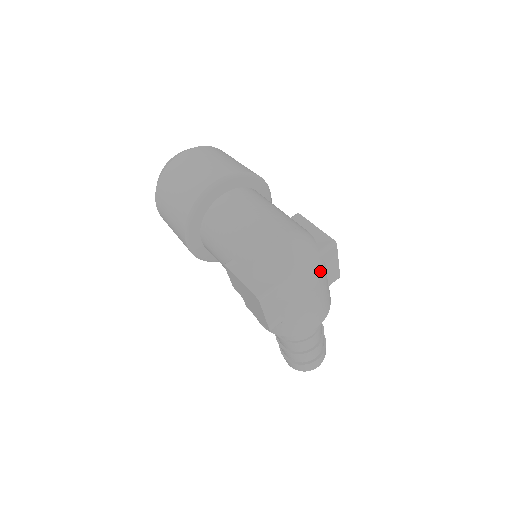
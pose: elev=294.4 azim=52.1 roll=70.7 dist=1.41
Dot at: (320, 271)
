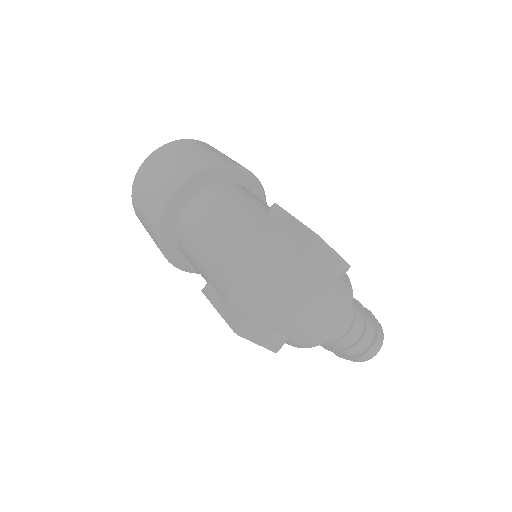
Dot at: (307, 278)
